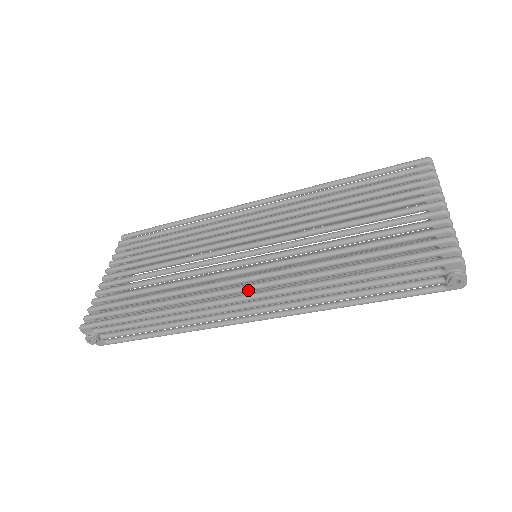
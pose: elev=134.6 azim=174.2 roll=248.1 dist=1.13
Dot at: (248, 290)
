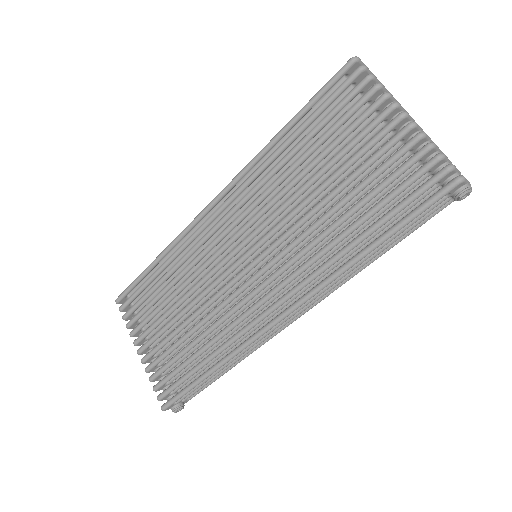
Dot at: occluded
